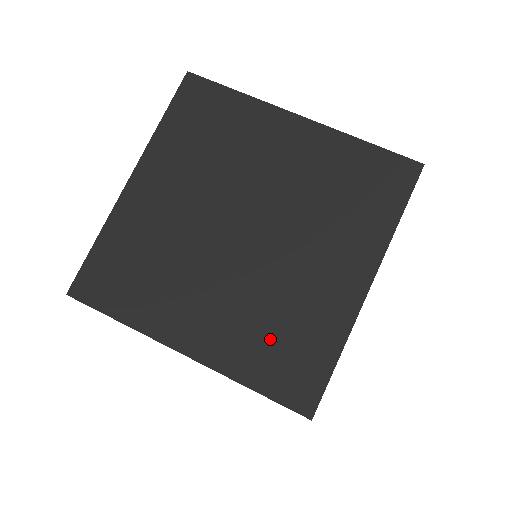
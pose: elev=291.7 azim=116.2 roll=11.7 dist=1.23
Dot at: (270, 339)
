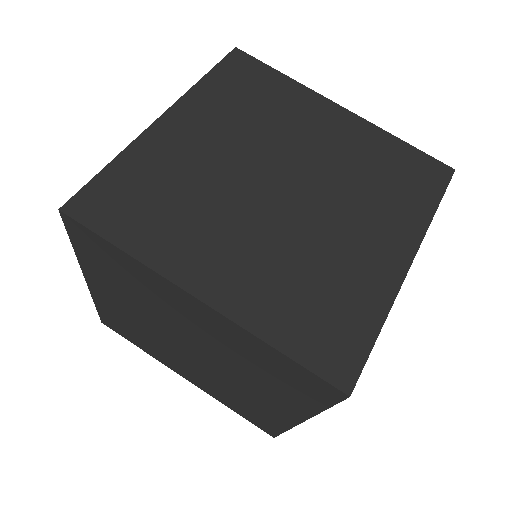
Dot at: (304, 298)
